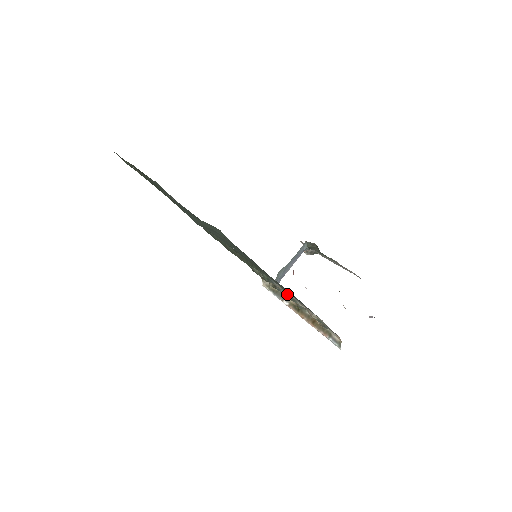
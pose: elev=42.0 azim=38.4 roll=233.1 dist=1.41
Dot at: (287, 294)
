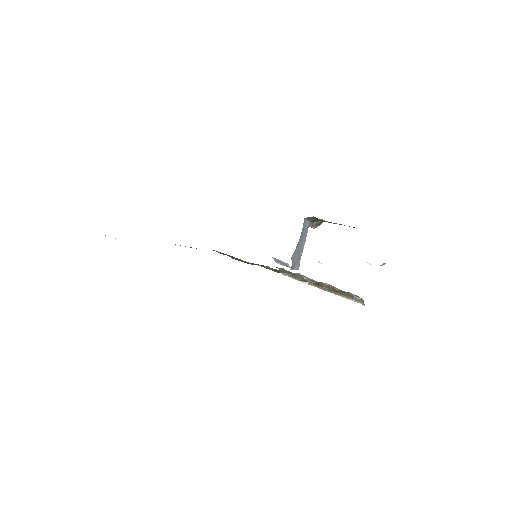
Dot at: (296, 278)
